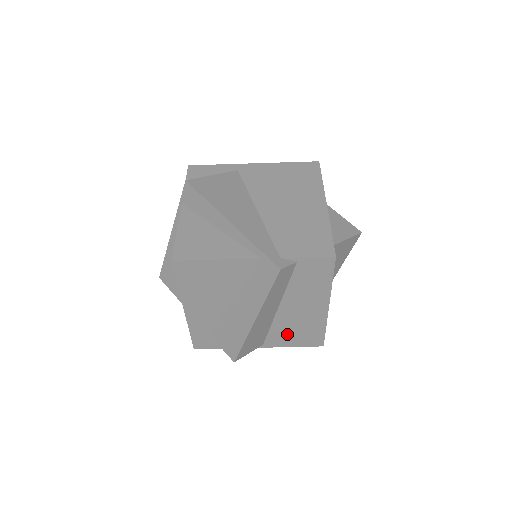
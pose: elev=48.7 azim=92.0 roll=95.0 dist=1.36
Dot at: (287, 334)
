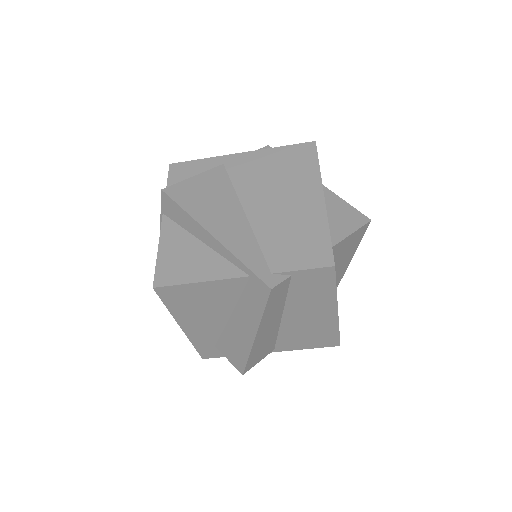
Dot at: (298, 339)
